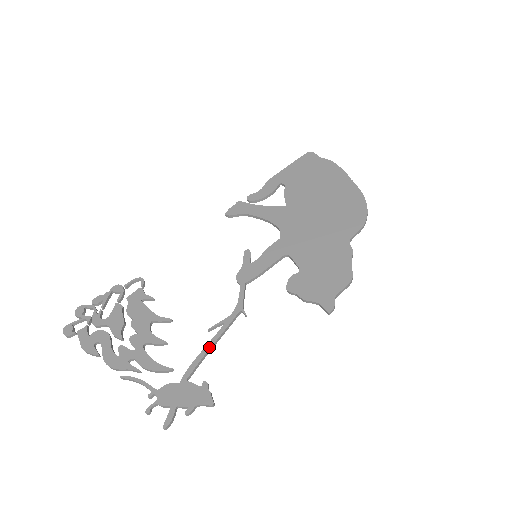
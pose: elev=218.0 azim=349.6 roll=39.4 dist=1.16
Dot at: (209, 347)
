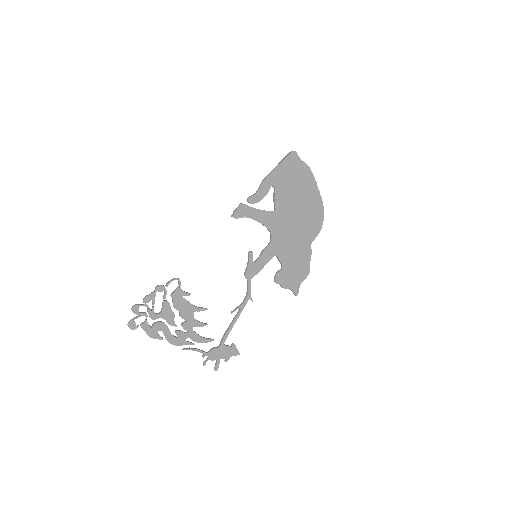
Dot at: occluded
